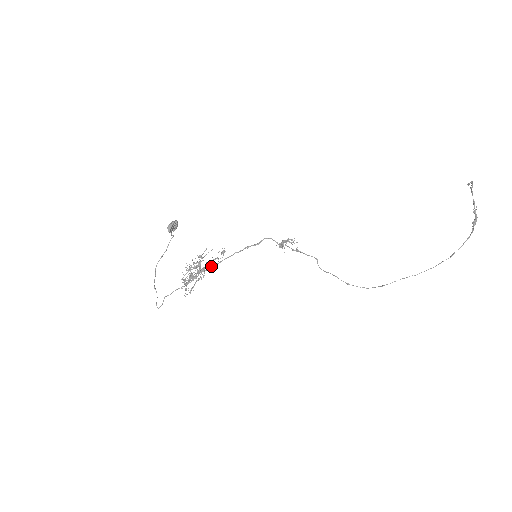
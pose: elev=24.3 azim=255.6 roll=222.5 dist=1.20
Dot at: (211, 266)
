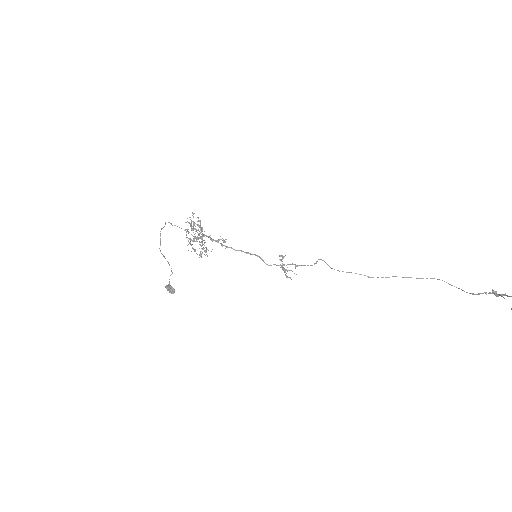
Dot at: (213, 240)
